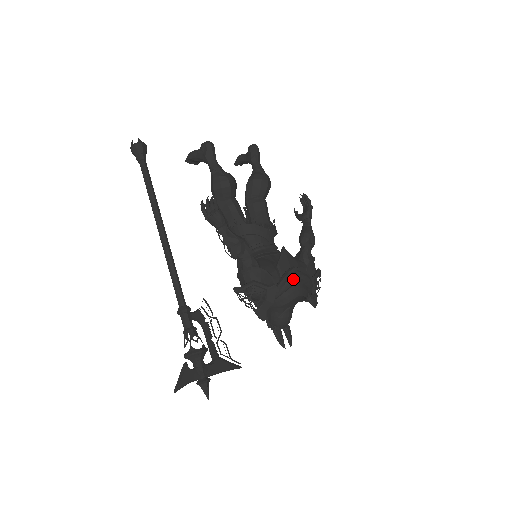
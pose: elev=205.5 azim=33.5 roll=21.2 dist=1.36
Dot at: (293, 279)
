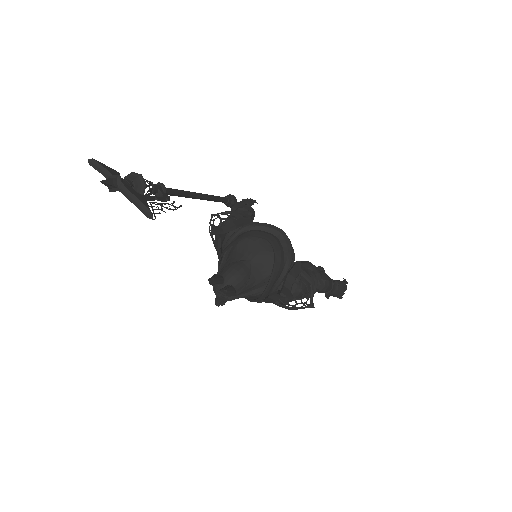
Dot at: (272, 225)
